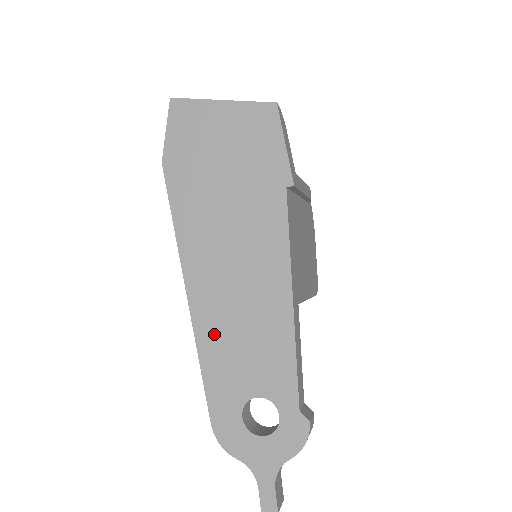
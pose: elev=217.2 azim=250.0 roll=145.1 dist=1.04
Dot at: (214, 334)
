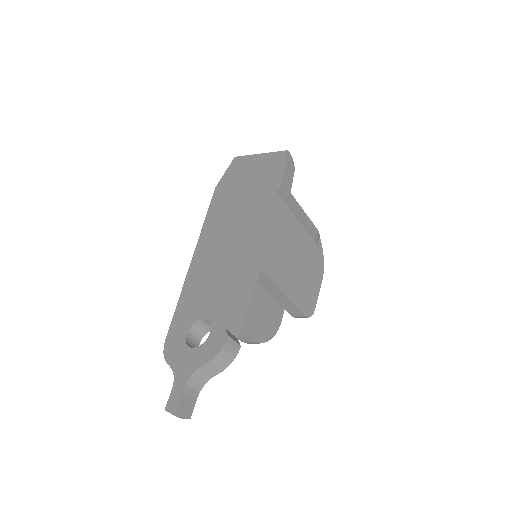
Dot at: (196, 279)
